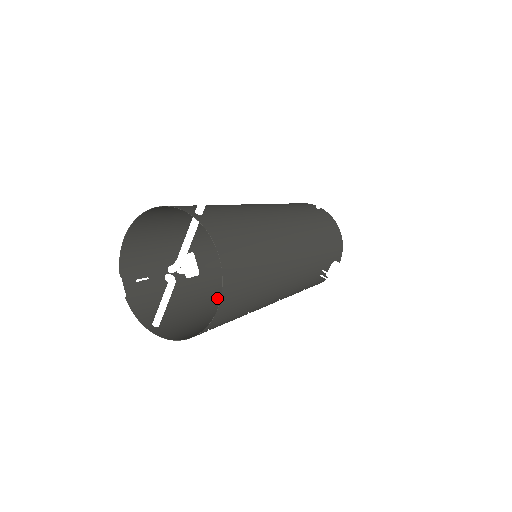
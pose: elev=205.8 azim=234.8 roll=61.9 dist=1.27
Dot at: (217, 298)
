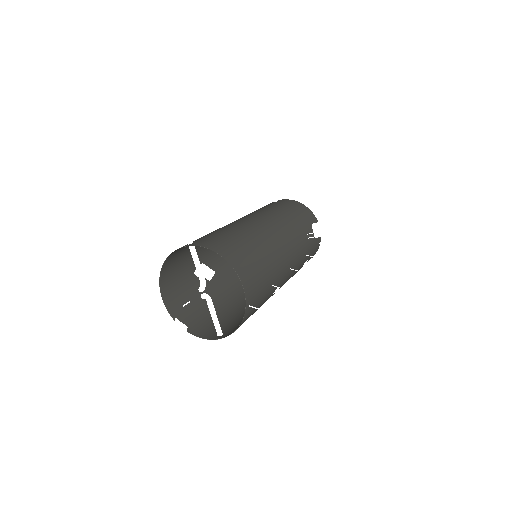
Dot at: (236, 279)
